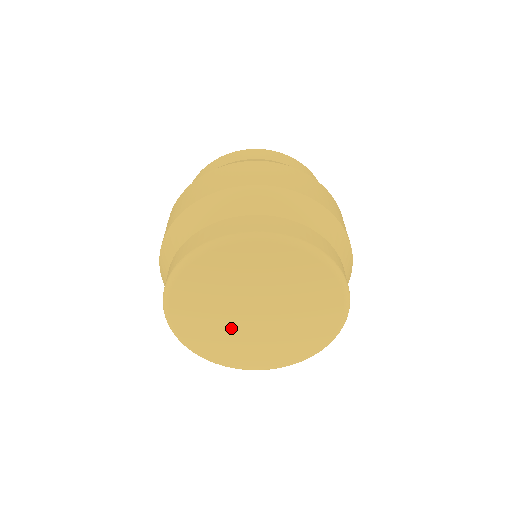
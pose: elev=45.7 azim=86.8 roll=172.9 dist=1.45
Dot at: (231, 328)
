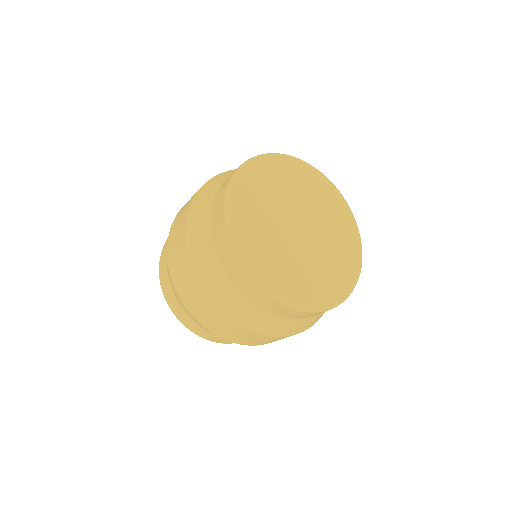
Dot at: (276, 223)
